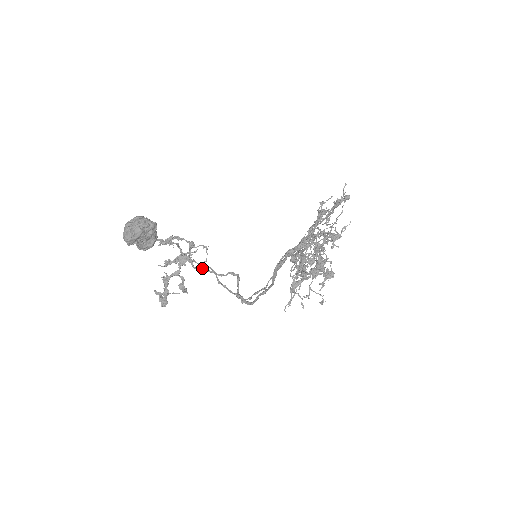
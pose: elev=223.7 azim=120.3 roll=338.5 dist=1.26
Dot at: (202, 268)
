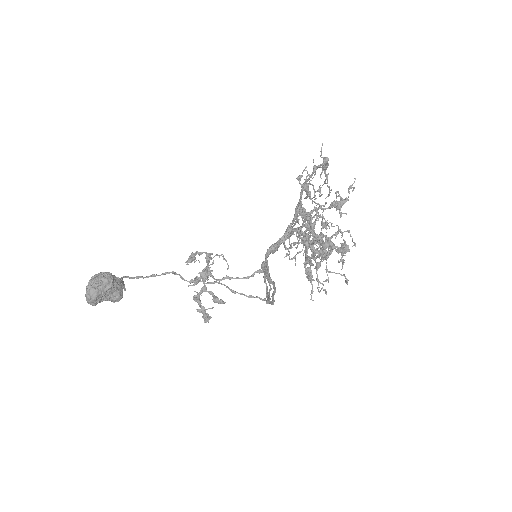
Dot at: (224, 278)
